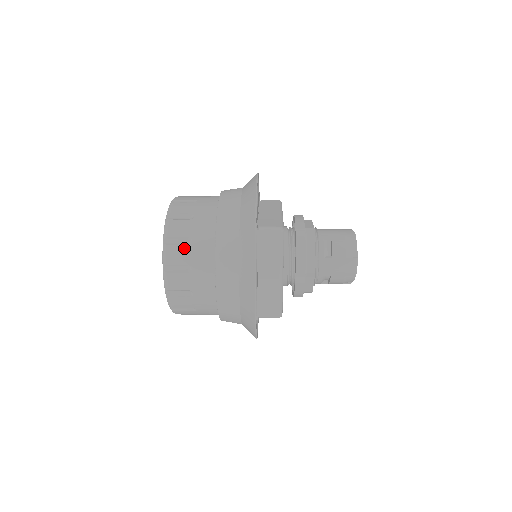
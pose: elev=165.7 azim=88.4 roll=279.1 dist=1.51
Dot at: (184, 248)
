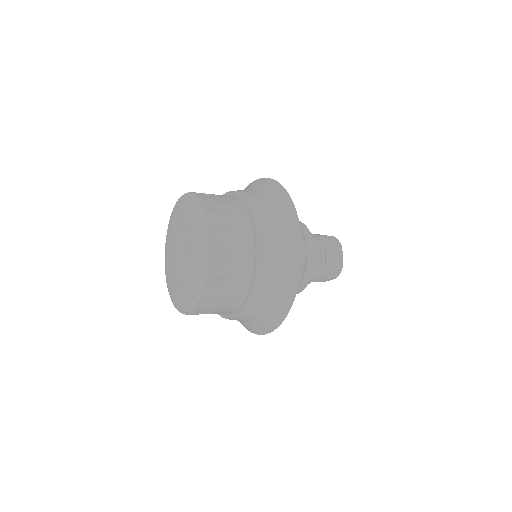
Dot at: (226, 263)
